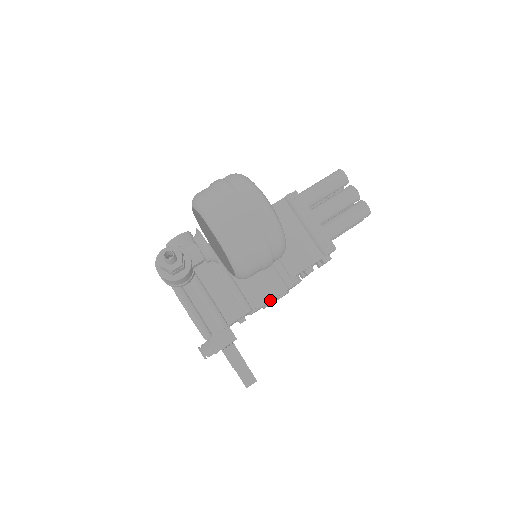
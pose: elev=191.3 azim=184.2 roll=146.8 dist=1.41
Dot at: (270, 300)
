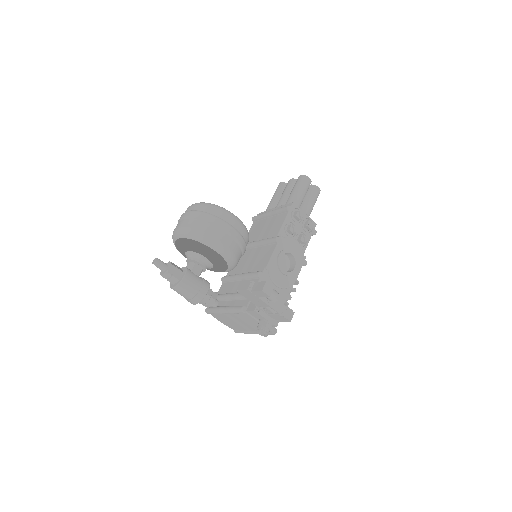
Dot at: (270, 258)
